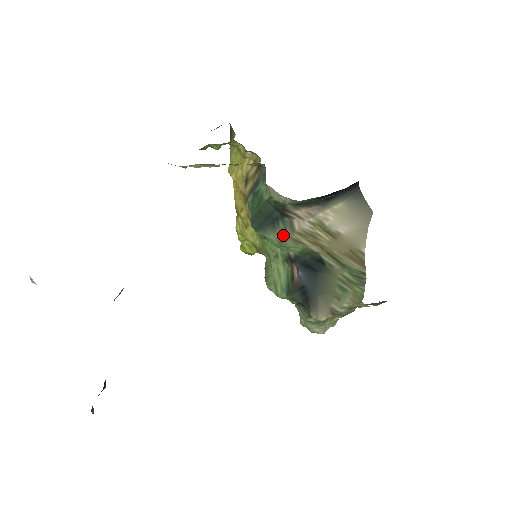
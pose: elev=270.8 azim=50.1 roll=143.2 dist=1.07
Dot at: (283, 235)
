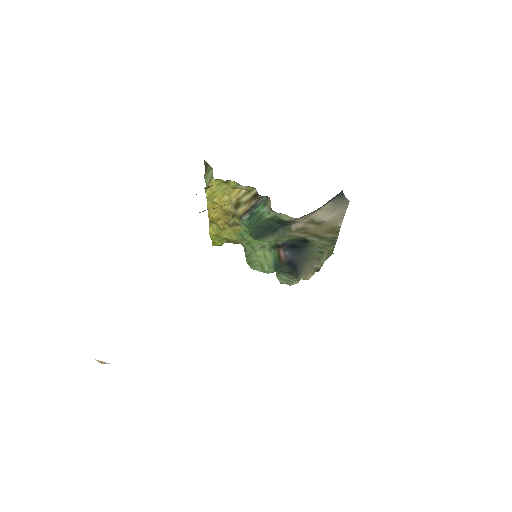
Dot at: (281, 236)
